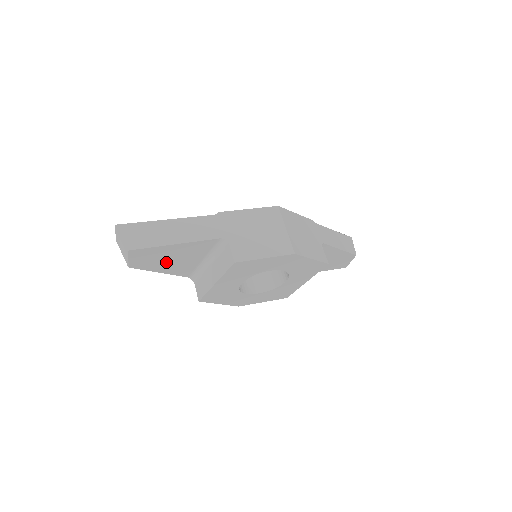
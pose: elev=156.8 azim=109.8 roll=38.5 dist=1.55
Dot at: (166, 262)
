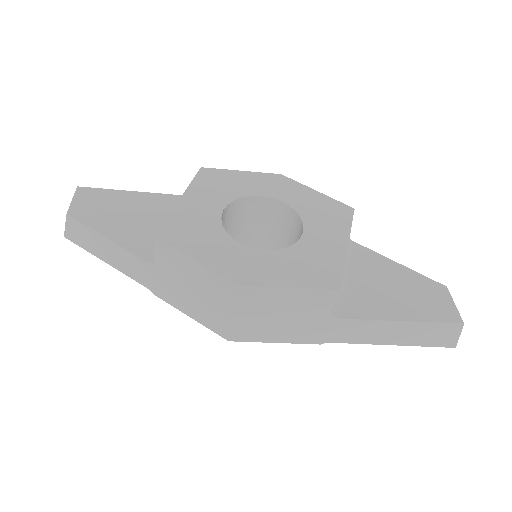
Dot at: (118, 219)
